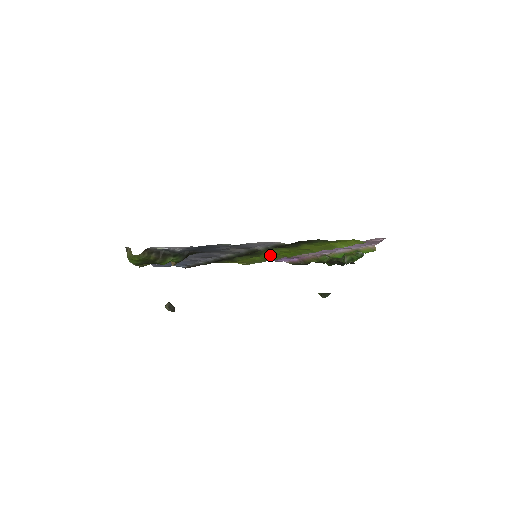
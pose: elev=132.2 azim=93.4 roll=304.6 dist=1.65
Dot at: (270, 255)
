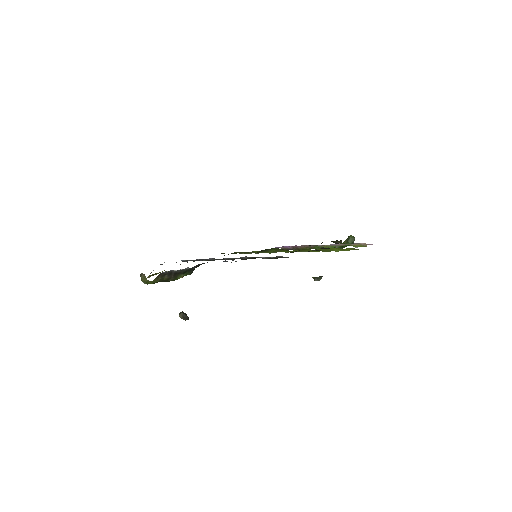
Dot at: occluded
